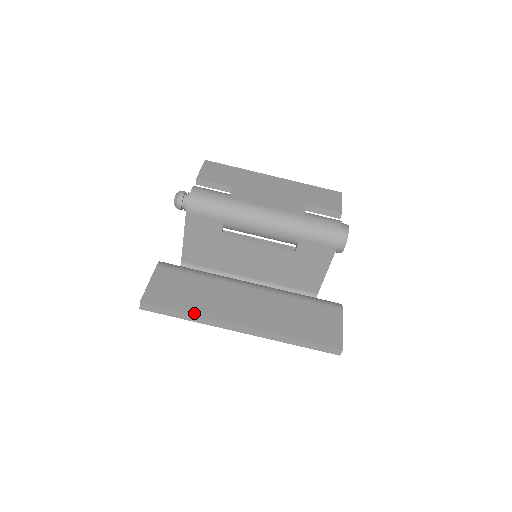
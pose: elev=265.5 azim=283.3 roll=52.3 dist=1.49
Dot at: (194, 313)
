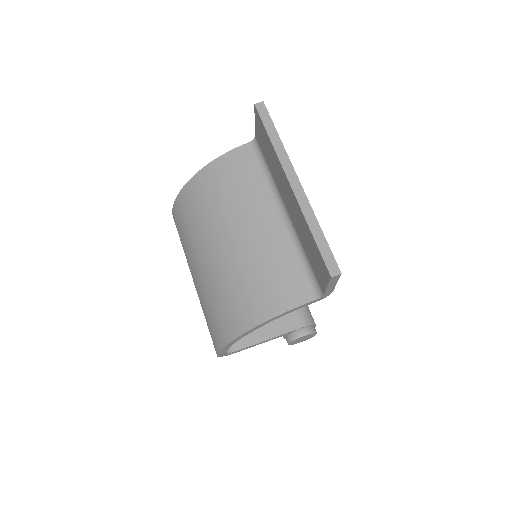
Dot at: occluded
